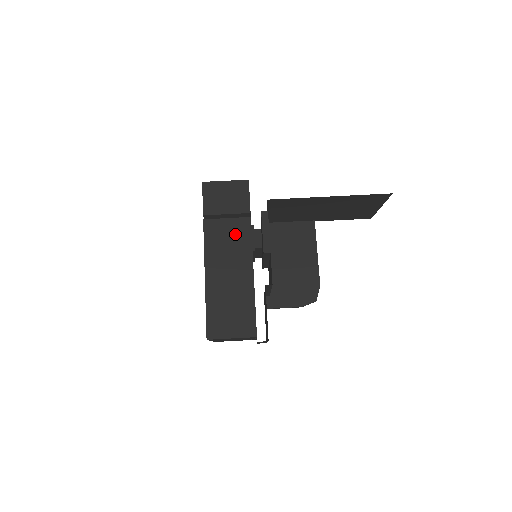
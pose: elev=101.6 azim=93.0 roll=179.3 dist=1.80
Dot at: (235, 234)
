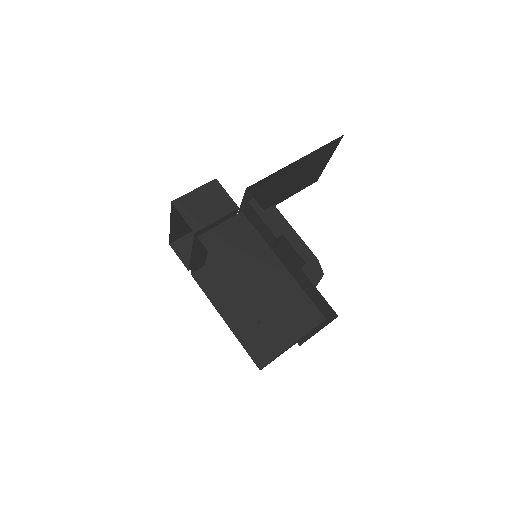
Dot at: (238, 235)
